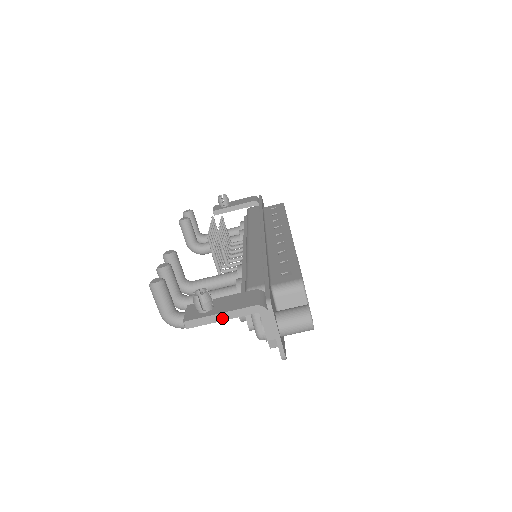
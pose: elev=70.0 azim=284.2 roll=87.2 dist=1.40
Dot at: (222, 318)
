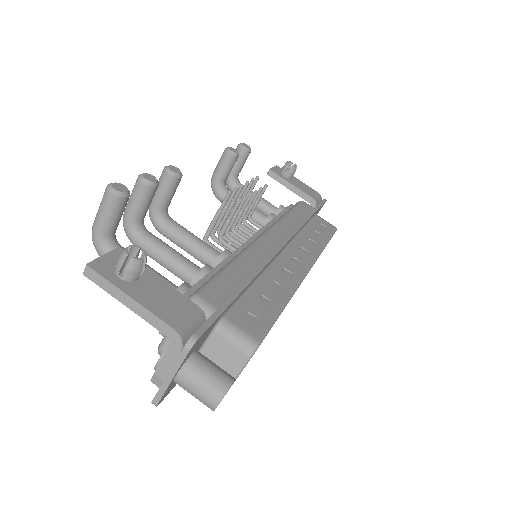
Dot at: (129, 304)
